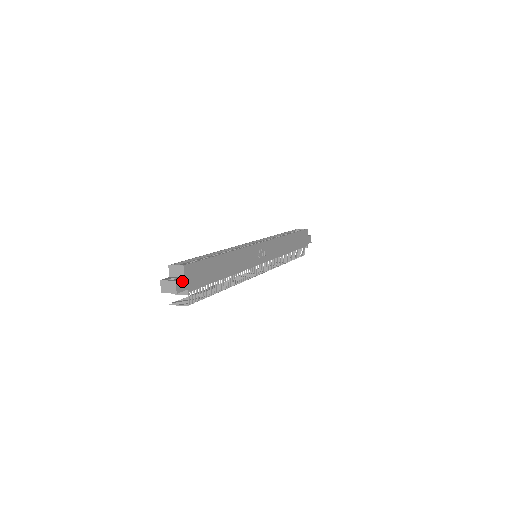
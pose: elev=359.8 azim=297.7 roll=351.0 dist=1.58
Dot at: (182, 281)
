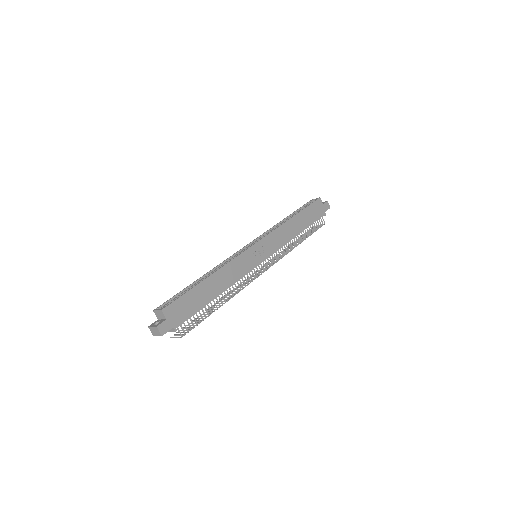
Dot at: (164, 323)
